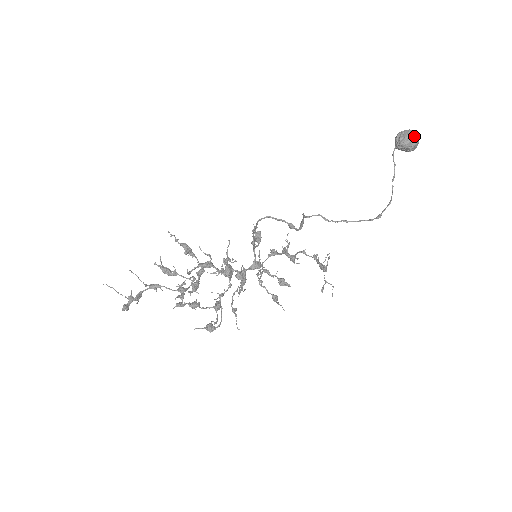
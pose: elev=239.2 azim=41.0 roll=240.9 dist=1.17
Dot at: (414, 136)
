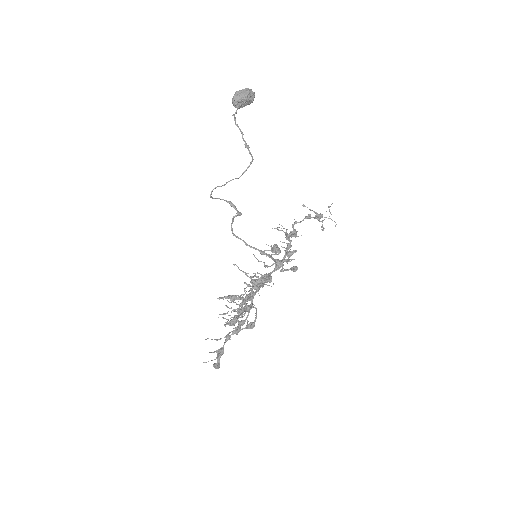
Dot at: (236, 92)
